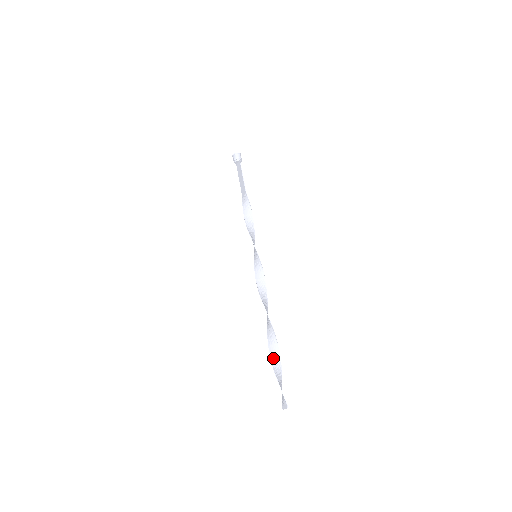
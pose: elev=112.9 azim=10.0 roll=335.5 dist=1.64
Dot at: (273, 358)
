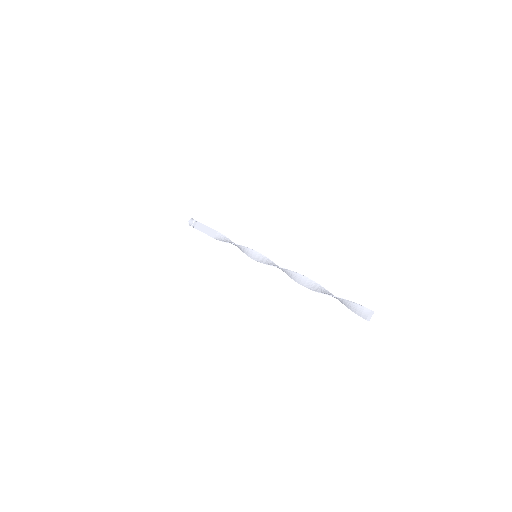
Dot at: (329, 294)
